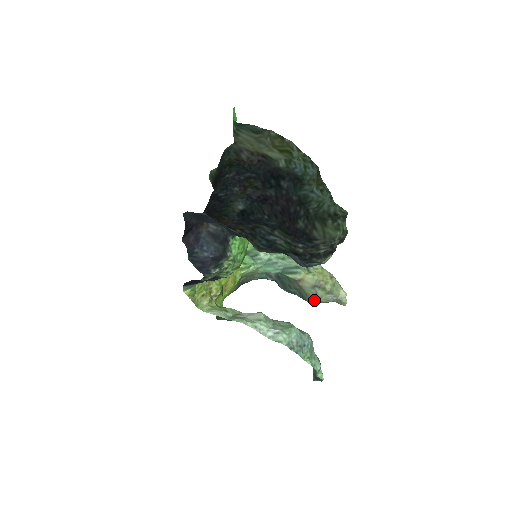
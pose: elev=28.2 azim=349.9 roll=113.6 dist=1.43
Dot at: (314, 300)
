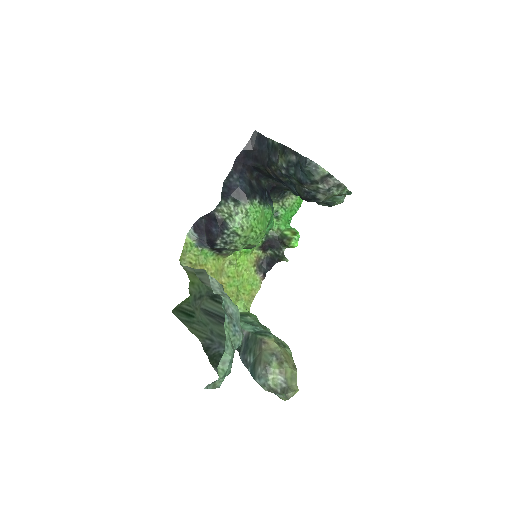
Dot at: (263, 373)
